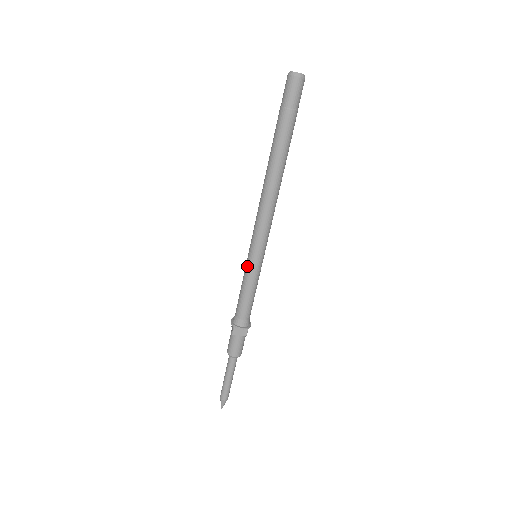
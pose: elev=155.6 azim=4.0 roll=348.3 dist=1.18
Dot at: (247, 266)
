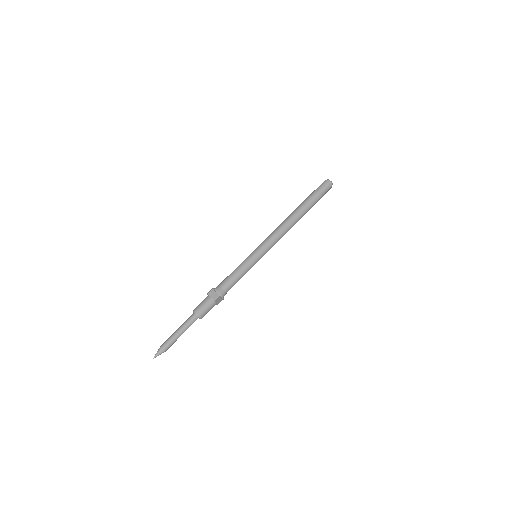
Dot at: (247, 257)
